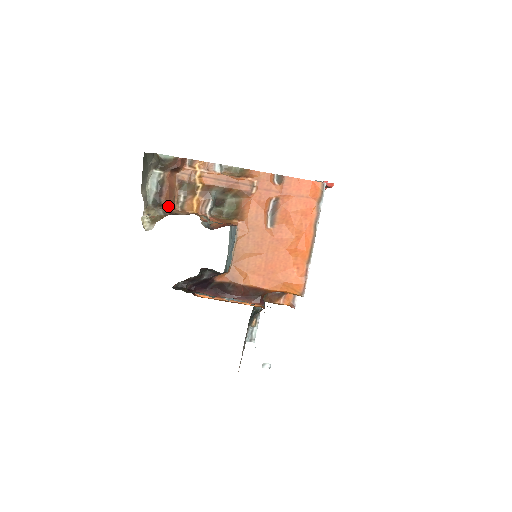
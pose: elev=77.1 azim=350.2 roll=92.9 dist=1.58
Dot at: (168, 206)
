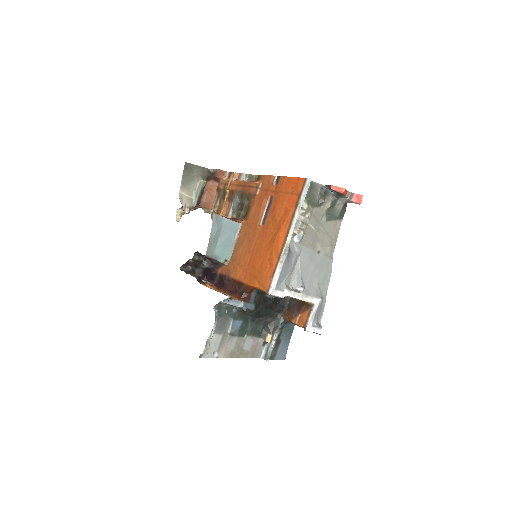
Dot at: occluded
